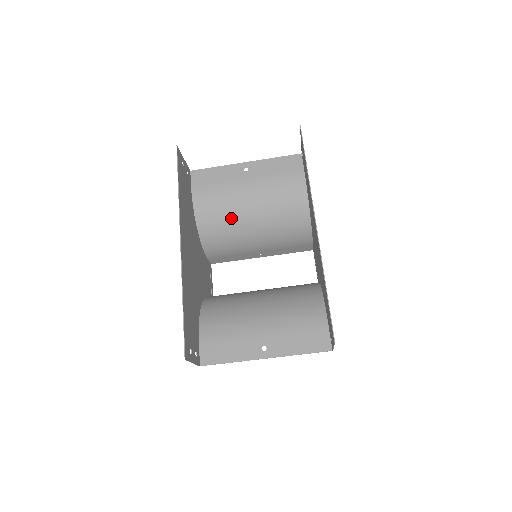
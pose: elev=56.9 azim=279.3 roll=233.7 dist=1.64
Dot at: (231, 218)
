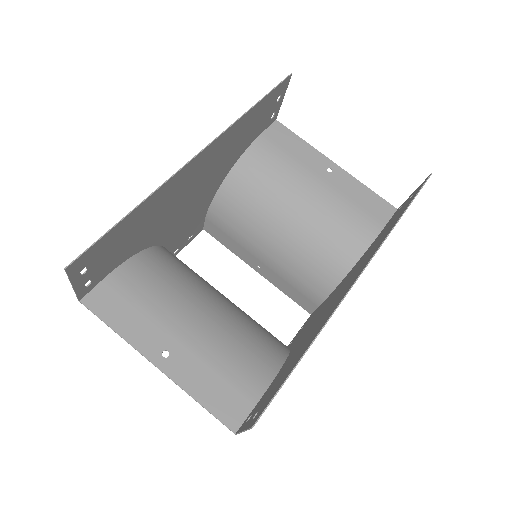
Dot at: (269, 199)
